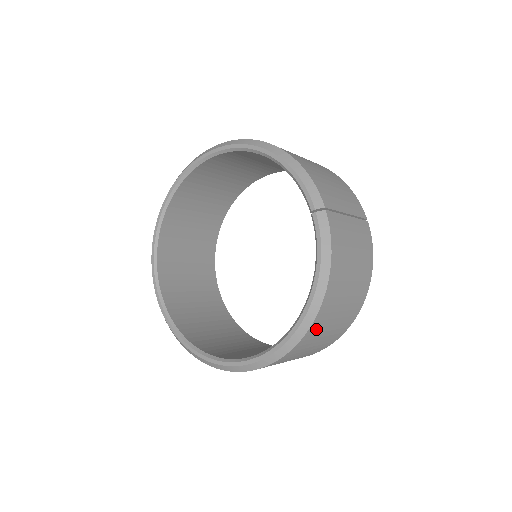
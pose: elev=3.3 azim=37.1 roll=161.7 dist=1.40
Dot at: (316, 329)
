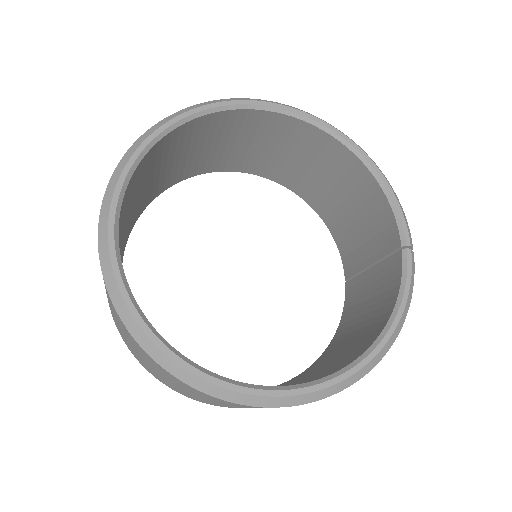
Dot at: occluded
